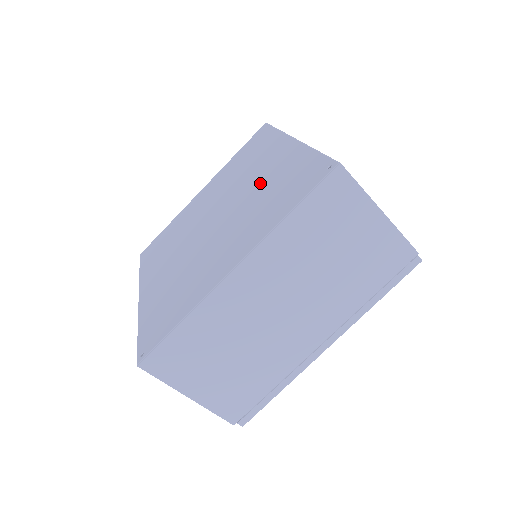
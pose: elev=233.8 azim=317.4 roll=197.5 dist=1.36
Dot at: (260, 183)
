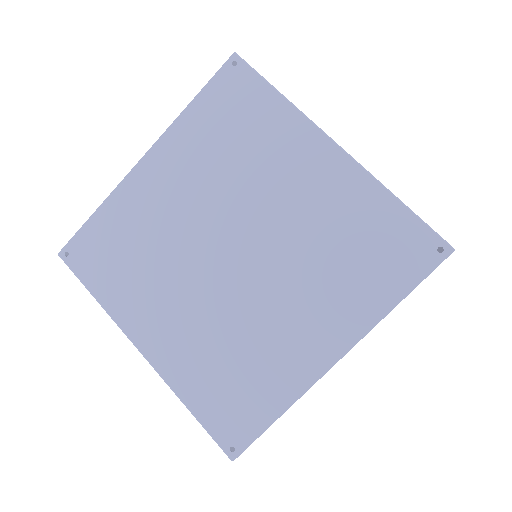
Dot at: (307, 216)
